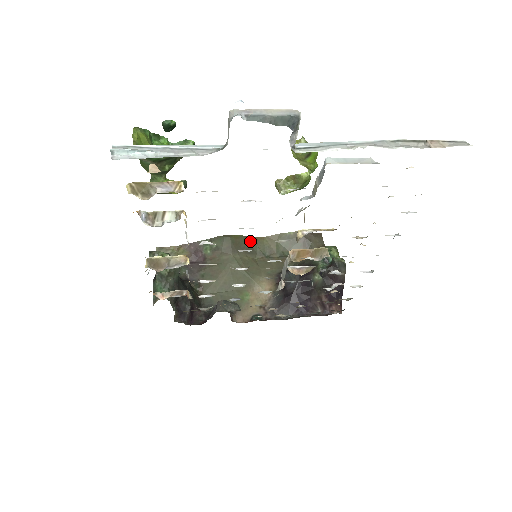
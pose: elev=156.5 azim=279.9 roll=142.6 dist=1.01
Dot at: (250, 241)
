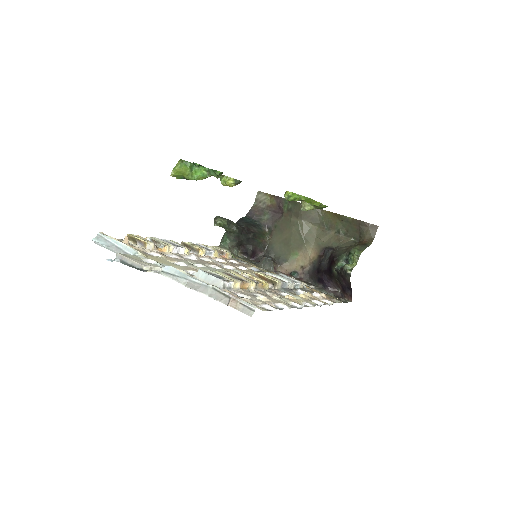
Dot at: (317, 212)
